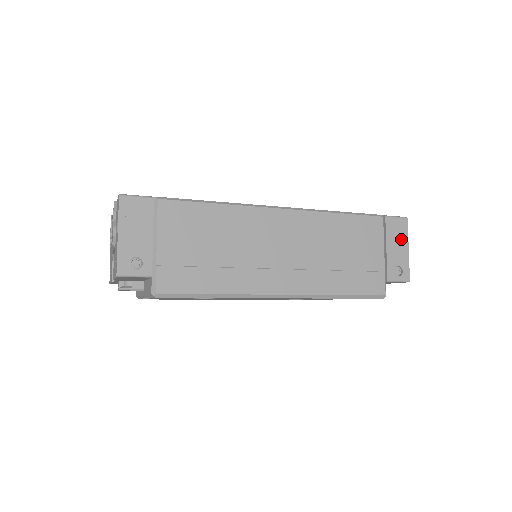
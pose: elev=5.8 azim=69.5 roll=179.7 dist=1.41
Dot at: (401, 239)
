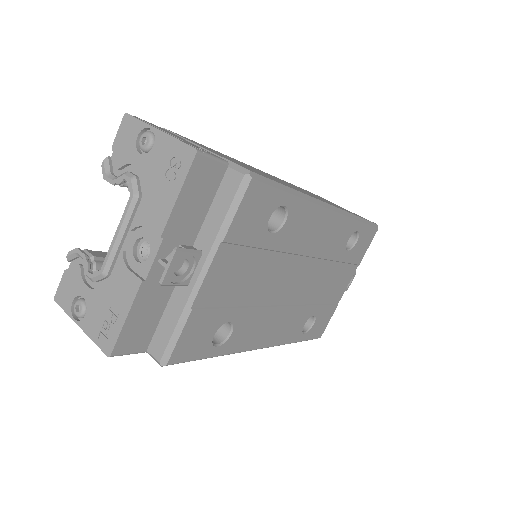
Dot at: occluded
